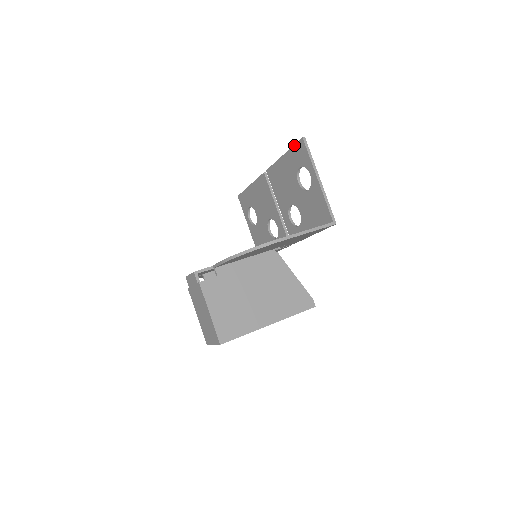
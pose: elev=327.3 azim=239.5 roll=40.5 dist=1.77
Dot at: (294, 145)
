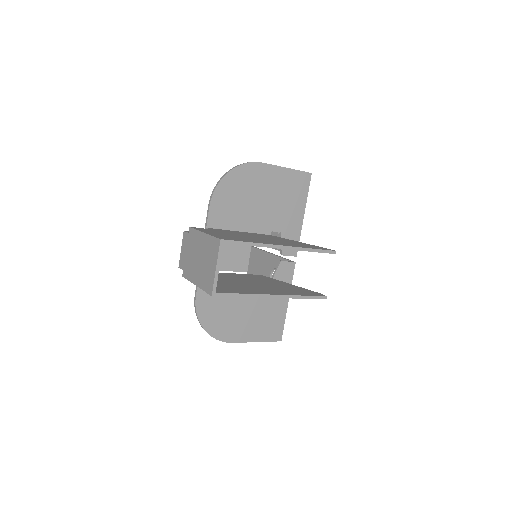
Dot at: occluded
